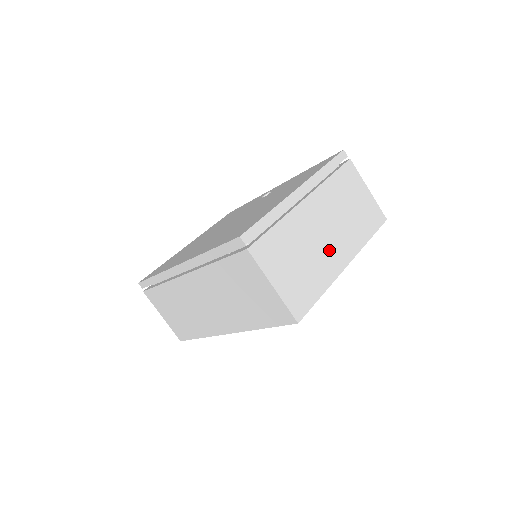
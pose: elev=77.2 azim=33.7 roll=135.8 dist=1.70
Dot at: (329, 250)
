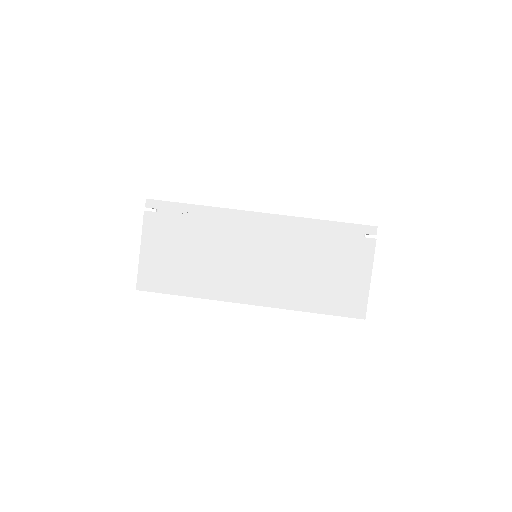
Dot at: occluded
